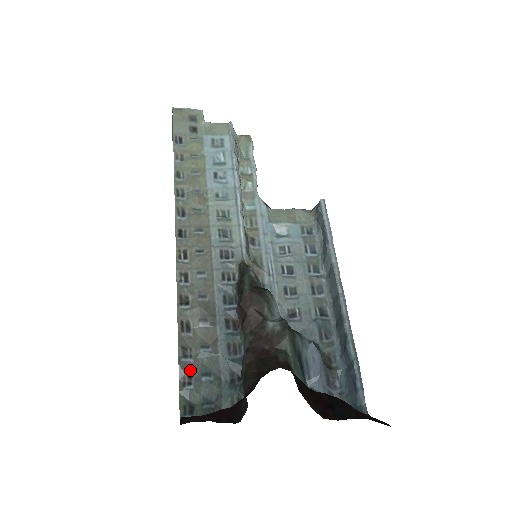
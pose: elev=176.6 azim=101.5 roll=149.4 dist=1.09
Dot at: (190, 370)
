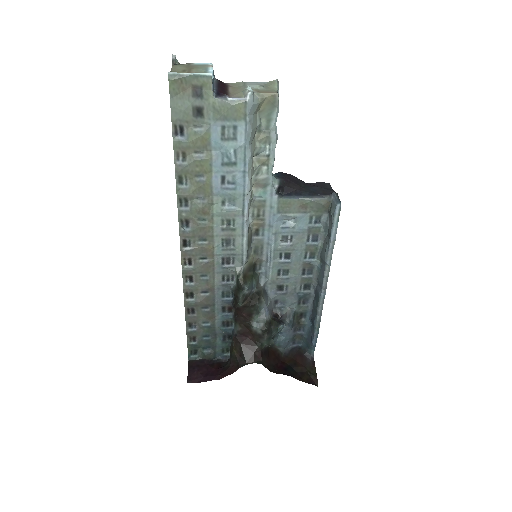
Dot at: (195, 334)
